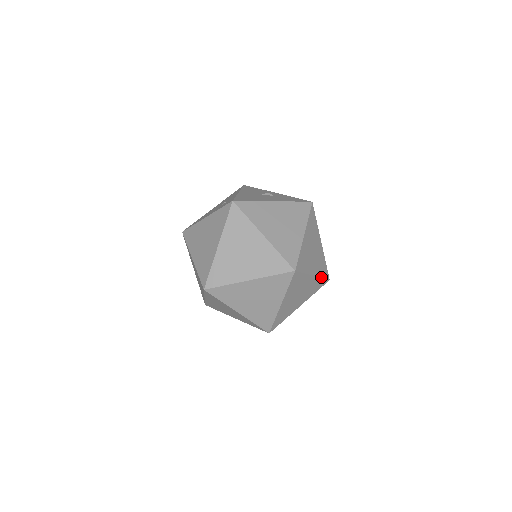
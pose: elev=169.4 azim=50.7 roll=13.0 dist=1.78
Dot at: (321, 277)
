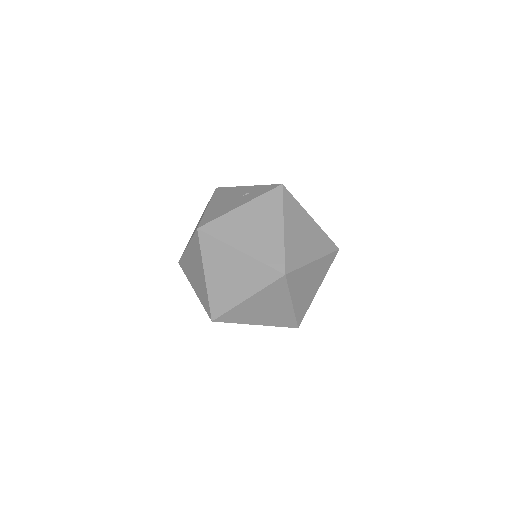
Dot at: occluded
